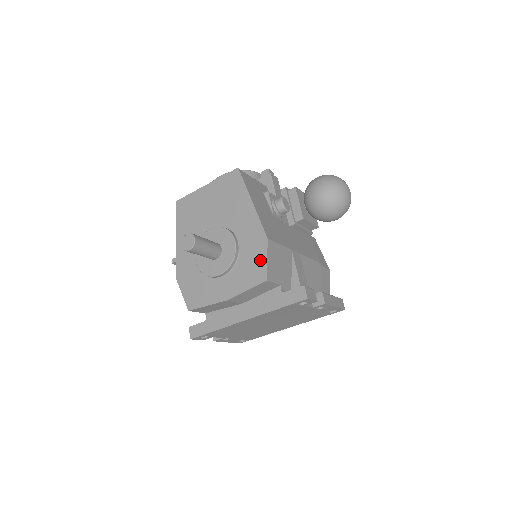
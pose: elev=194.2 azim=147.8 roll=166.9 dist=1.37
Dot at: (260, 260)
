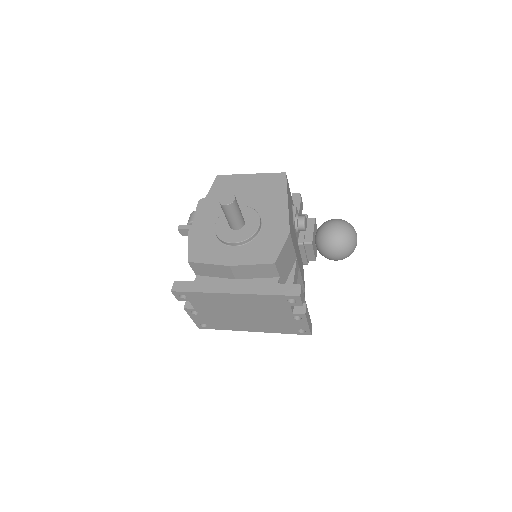
Dot at: (276, 246)
